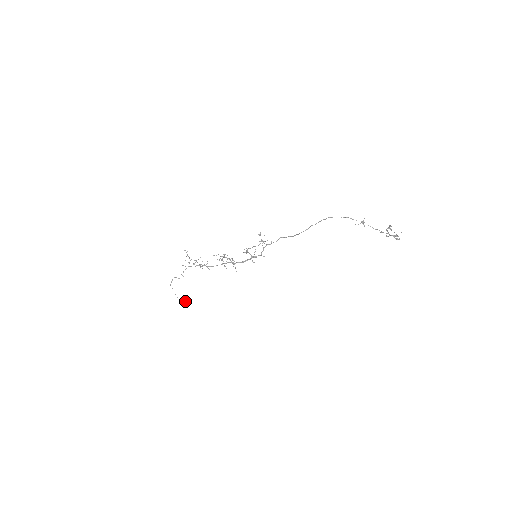
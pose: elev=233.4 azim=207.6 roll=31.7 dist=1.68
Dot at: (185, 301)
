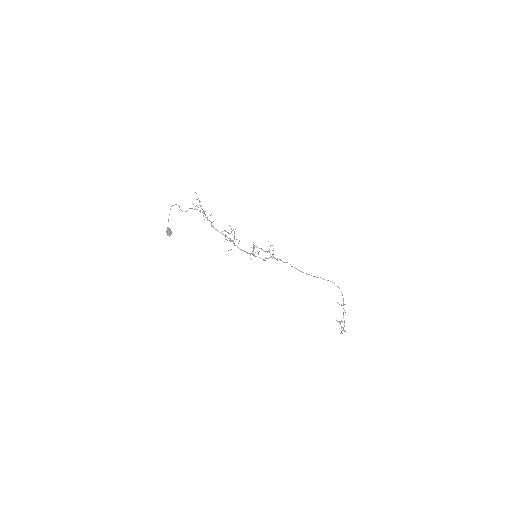
Dot at: occluded
